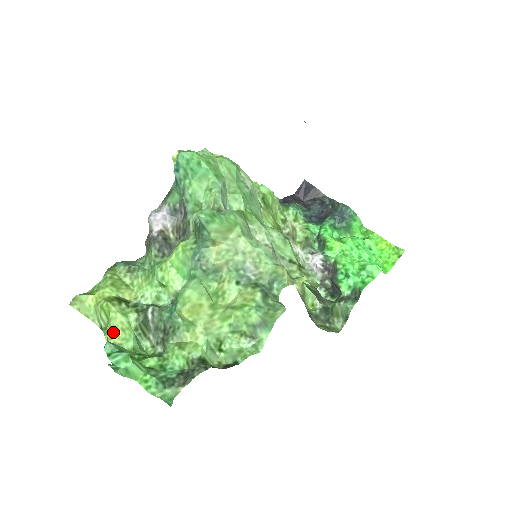
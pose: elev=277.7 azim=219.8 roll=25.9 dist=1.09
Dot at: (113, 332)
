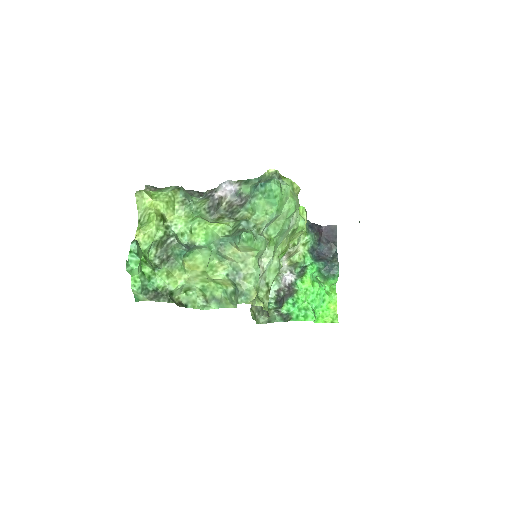
Dot at: (143, 233)
